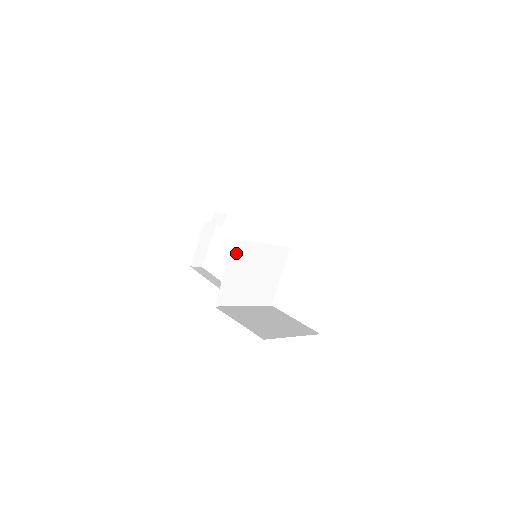
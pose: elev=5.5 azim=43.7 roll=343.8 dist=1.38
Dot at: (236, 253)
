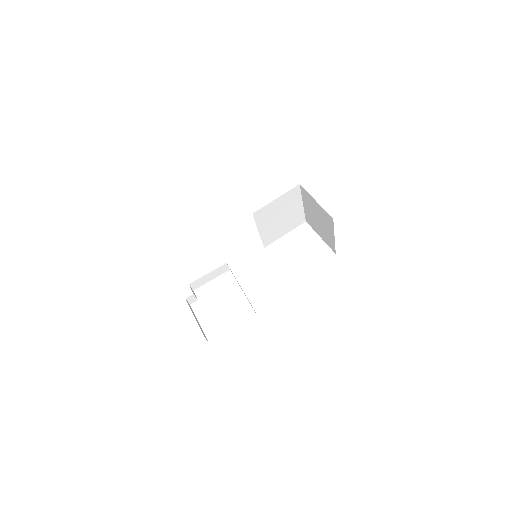
Dot at: occluded
